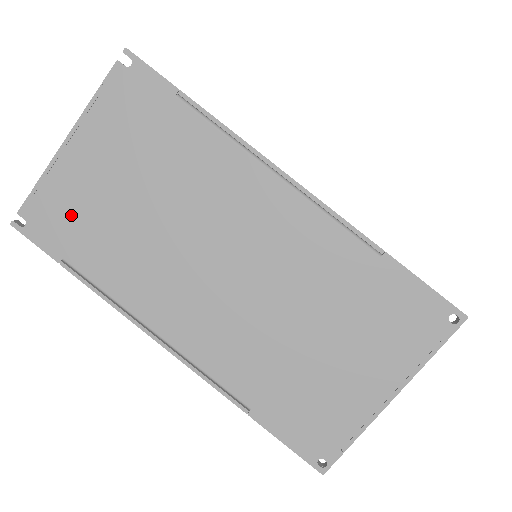
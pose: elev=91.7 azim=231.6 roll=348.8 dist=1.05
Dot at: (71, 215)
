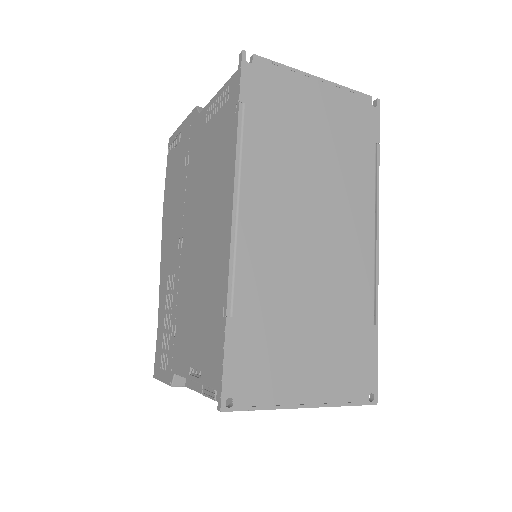
Dot at: (277, 99)
